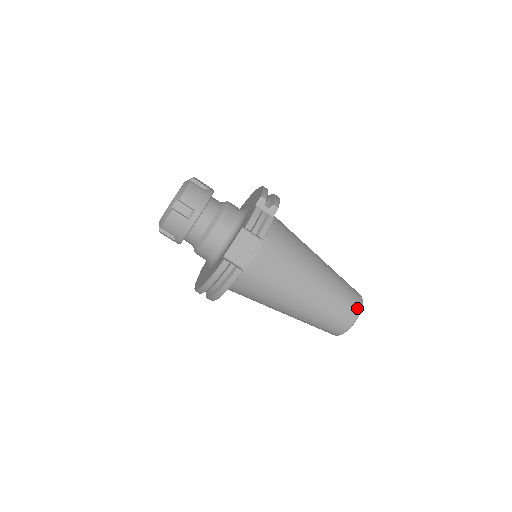
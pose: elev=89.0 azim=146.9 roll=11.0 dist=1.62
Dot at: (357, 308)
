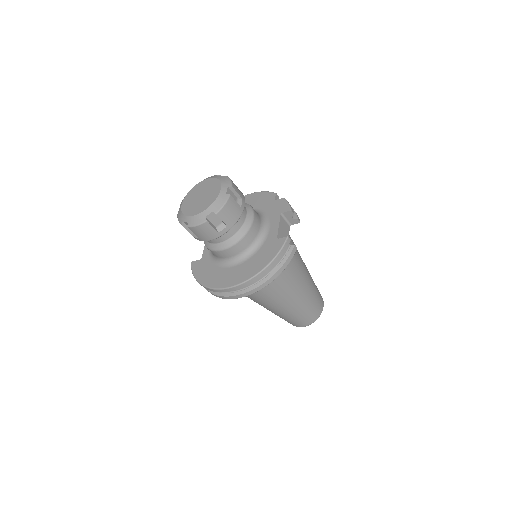
Dot at: occluded
